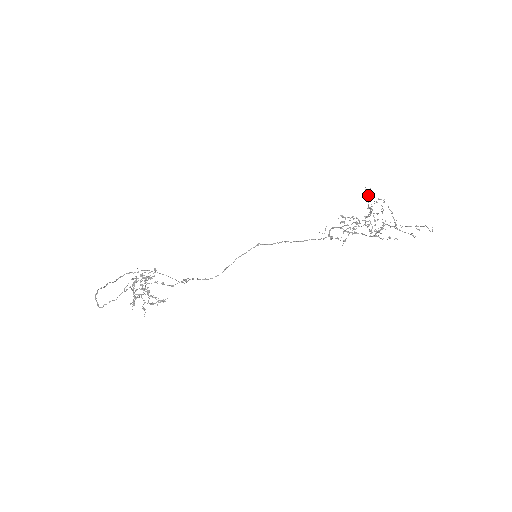
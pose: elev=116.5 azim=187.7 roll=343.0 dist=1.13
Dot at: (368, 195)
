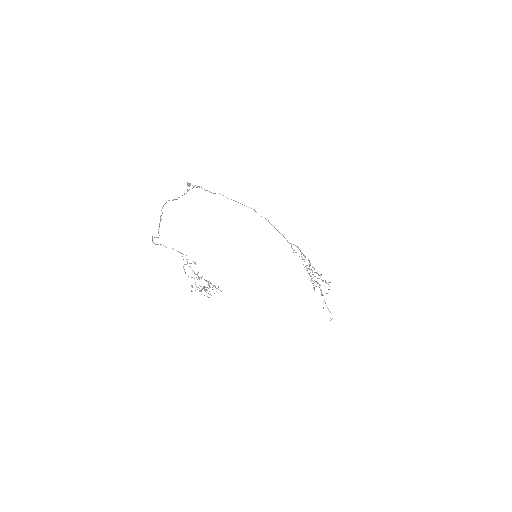
Dot at: occluded
